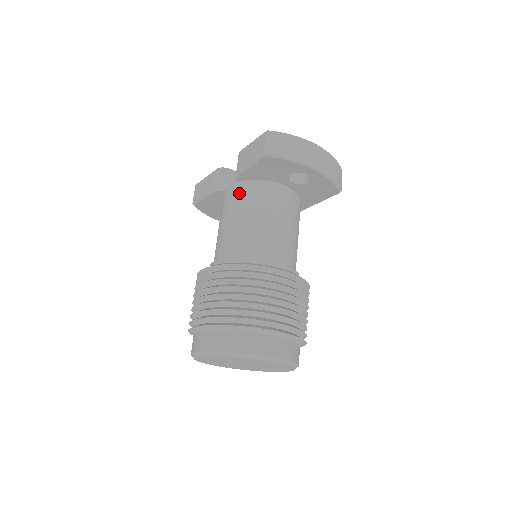
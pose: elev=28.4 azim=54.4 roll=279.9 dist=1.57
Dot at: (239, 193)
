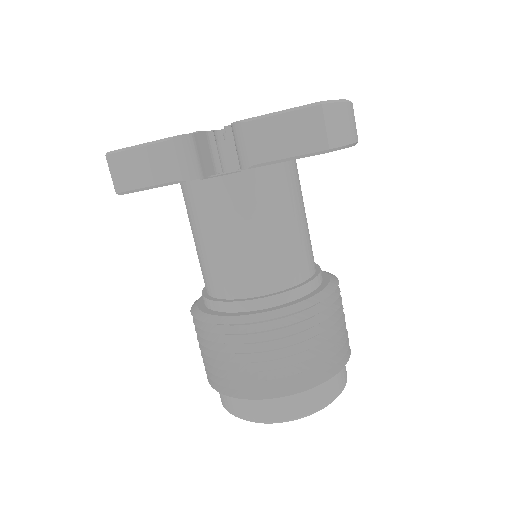
Dot at: (250, 191)
